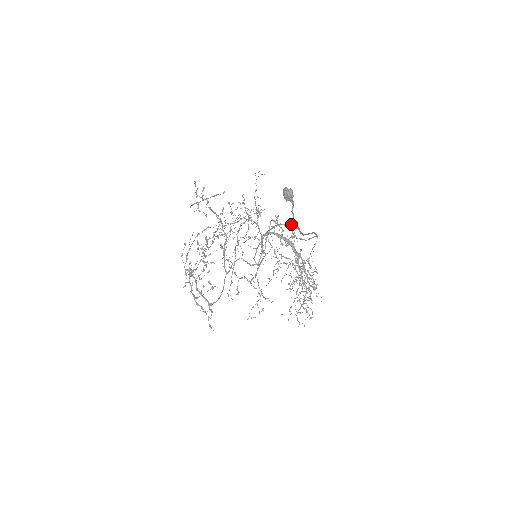
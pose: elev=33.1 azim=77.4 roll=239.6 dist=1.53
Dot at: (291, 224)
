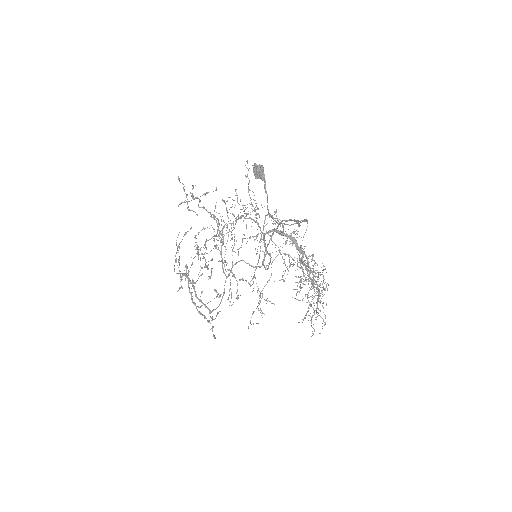
Dot at: occluded
